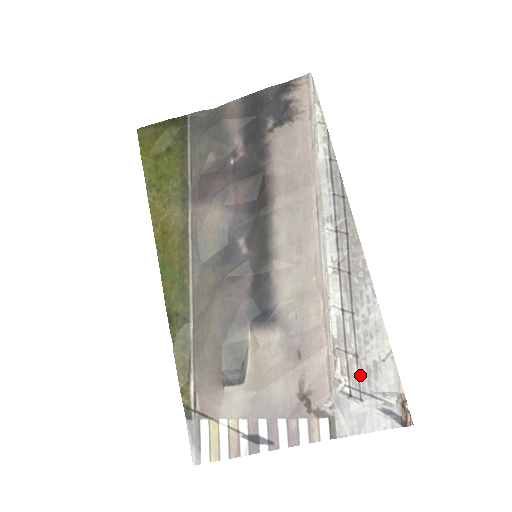
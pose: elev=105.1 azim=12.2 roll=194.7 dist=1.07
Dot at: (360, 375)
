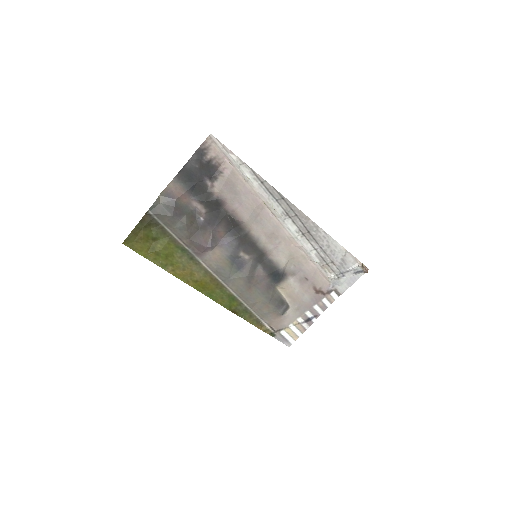
Dot at: (338, 268)
